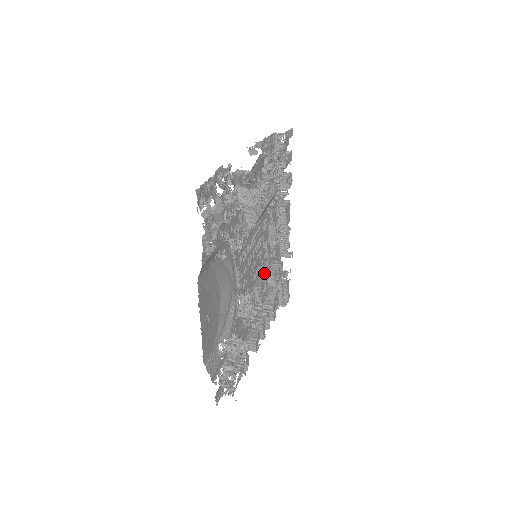
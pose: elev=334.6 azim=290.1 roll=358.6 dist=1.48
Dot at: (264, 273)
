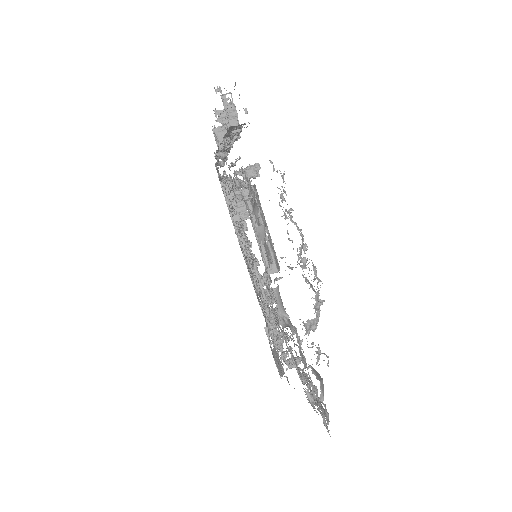
Dot at: (237, 224)
